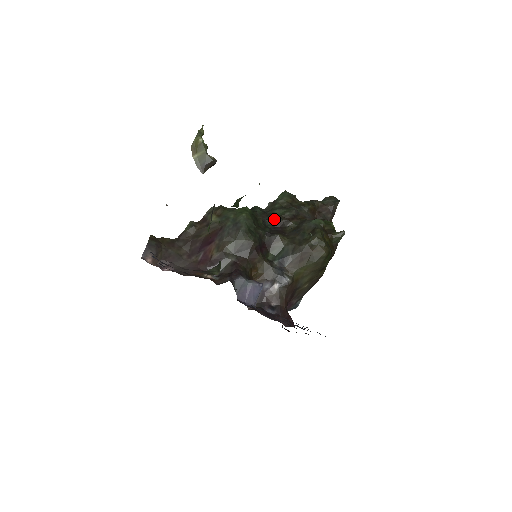
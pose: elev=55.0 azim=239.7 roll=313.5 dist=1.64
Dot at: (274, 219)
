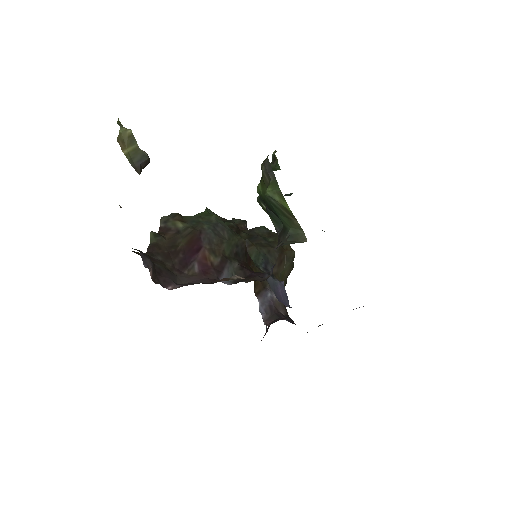
Dot at: (290, 195)
